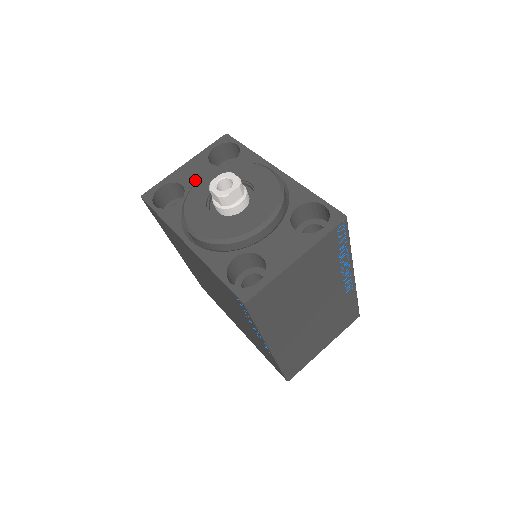
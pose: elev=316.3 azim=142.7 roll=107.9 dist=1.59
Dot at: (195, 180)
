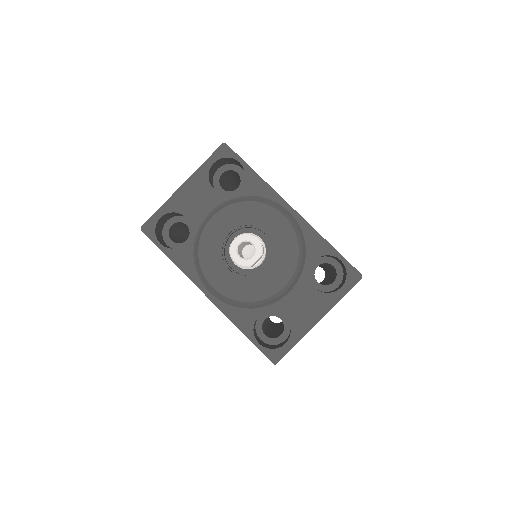
Dot at: (200, 212)
